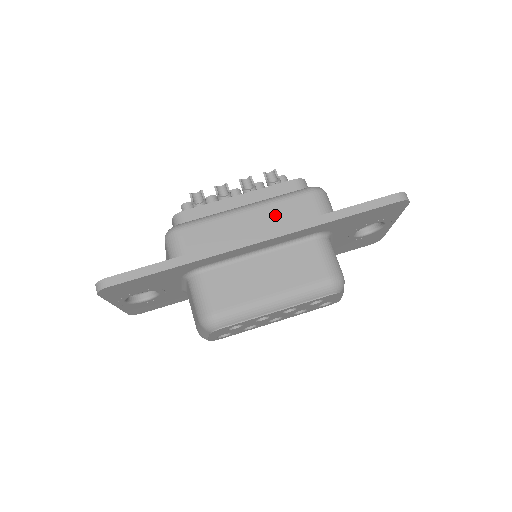
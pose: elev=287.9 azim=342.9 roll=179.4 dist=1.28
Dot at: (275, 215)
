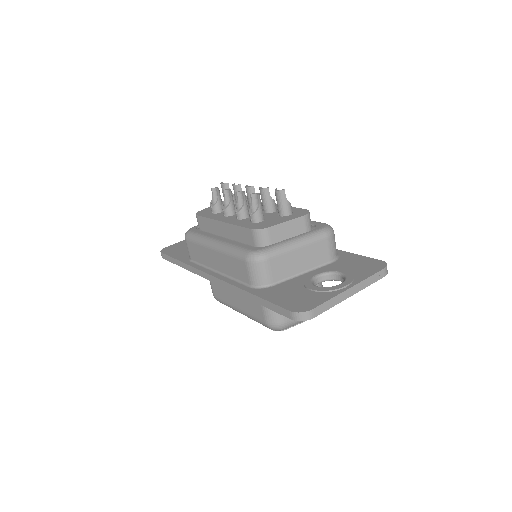
Dot at: (226, 264)
